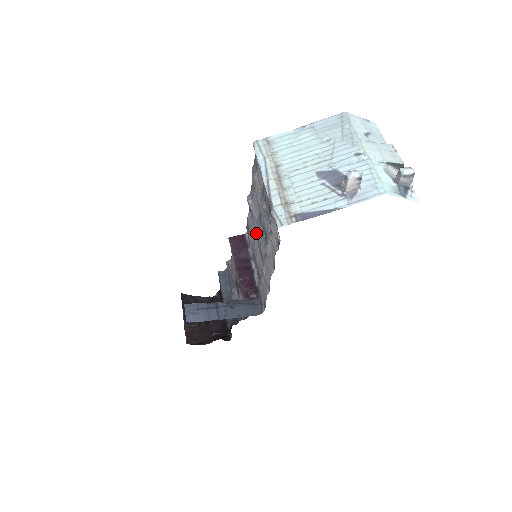
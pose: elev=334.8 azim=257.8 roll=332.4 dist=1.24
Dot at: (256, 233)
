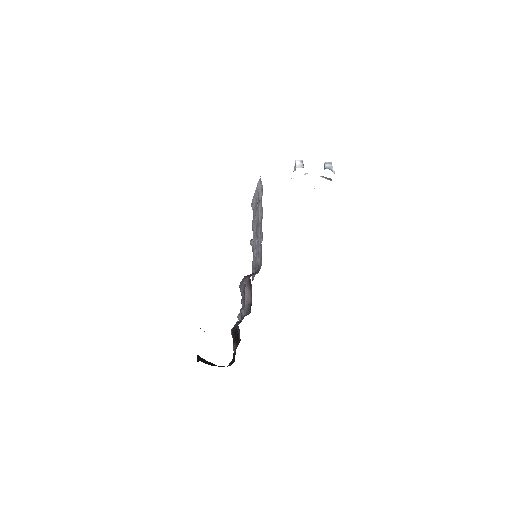
Dot at: (256, 246)
